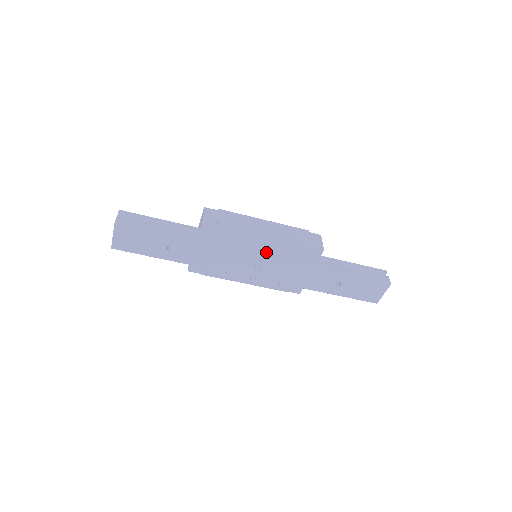
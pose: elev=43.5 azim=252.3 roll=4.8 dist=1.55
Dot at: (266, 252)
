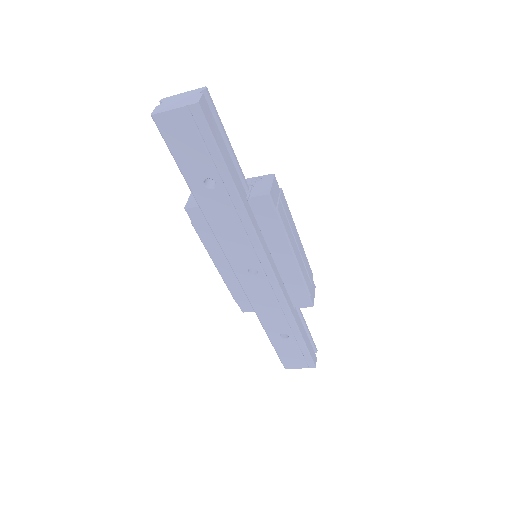
Dot at: (275, 267)
